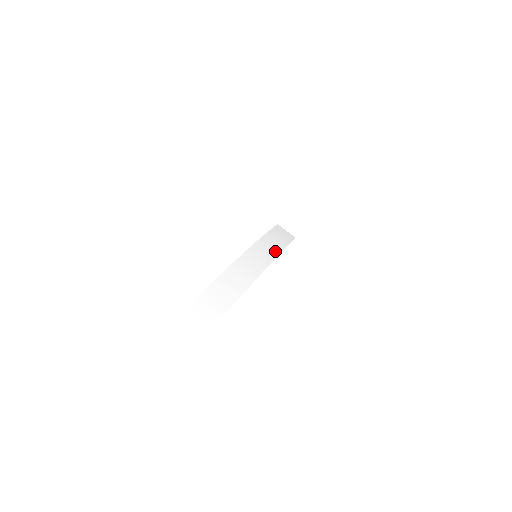
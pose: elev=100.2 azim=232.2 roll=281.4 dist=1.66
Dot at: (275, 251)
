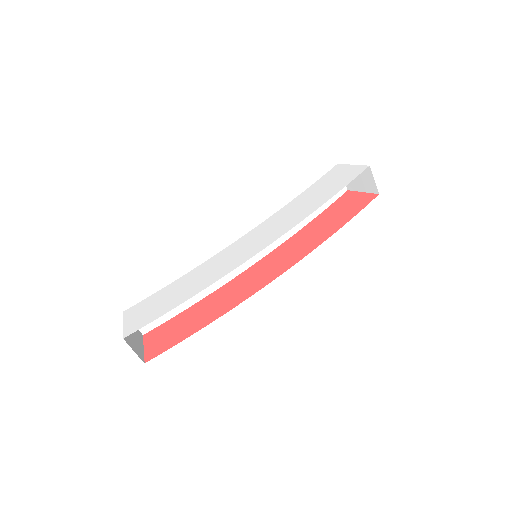
Dot at: (298, 224)
